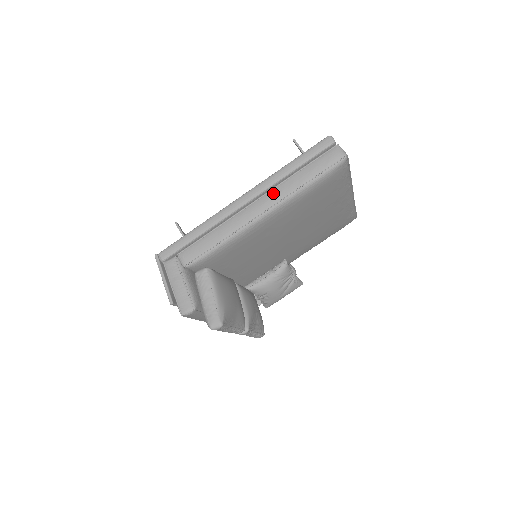
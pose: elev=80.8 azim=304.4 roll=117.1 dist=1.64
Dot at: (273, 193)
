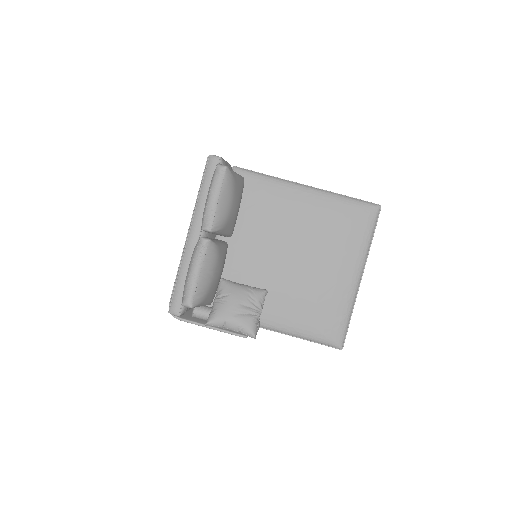
Dot at: occluded
